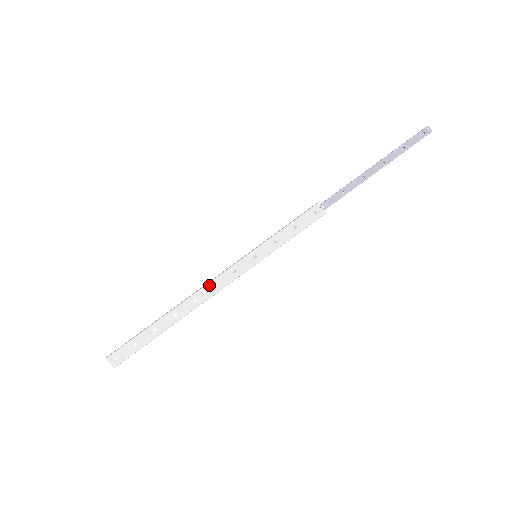
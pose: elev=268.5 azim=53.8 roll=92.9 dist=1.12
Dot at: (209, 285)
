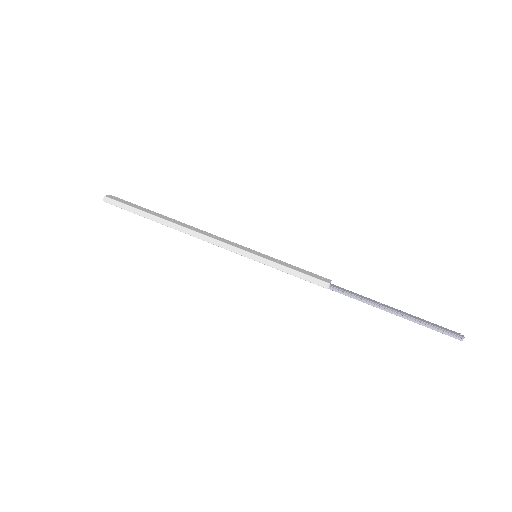
Dot at: (211, 234)
